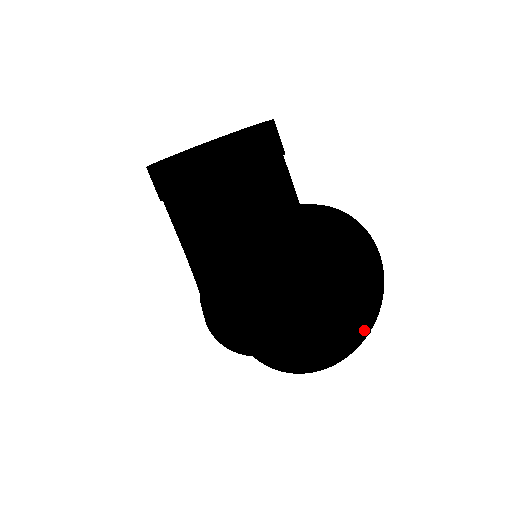
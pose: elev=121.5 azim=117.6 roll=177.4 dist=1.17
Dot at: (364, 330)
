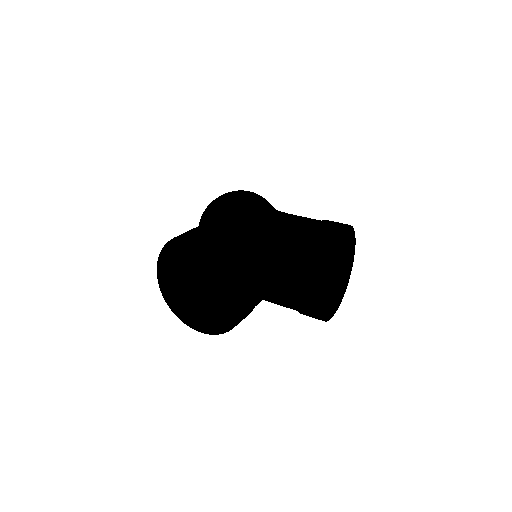
Dot at: (352, 237)
